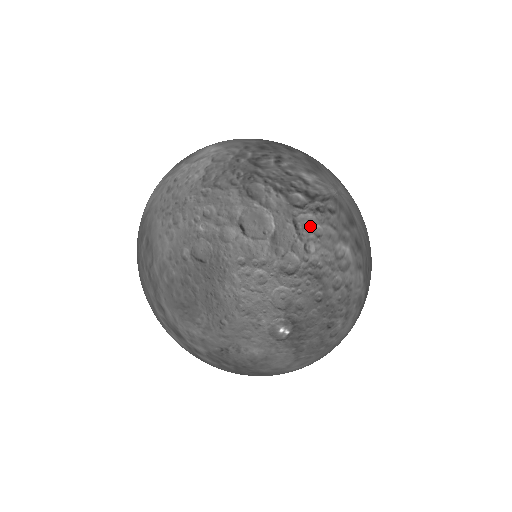
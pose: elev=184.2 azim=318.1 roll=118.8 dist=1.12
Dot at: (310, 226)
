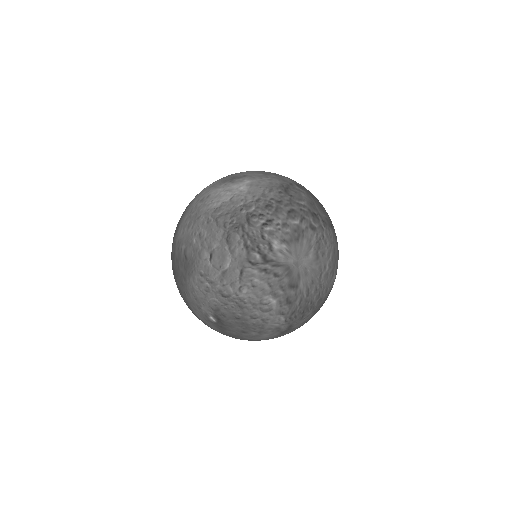
Dot at: (251, 278)
